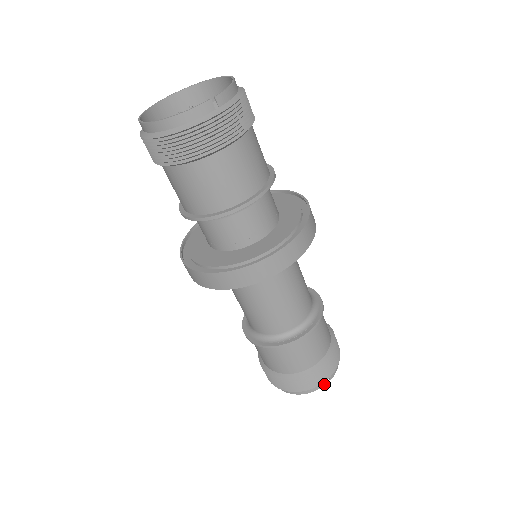
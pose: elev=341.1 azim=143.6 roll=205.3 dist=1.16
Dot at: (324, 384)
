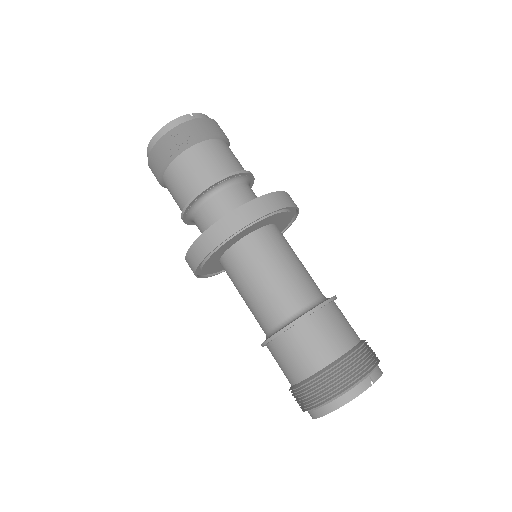
Dot at: (367, 386)
